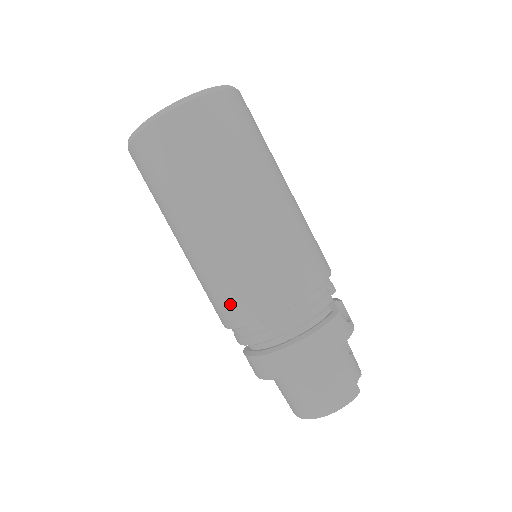
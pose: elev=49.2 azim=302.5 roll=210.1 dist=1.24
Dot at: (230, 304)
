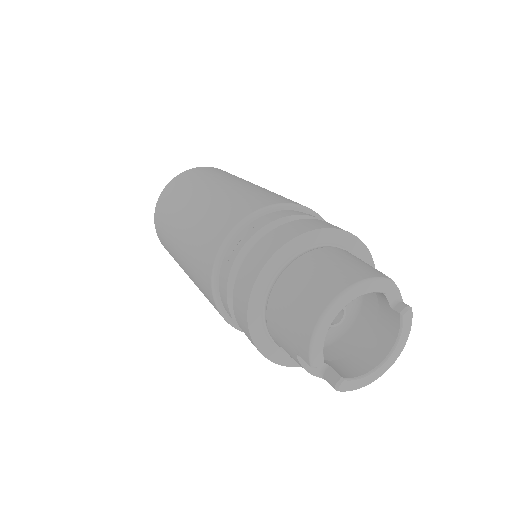
Dot at: (209, 241)
